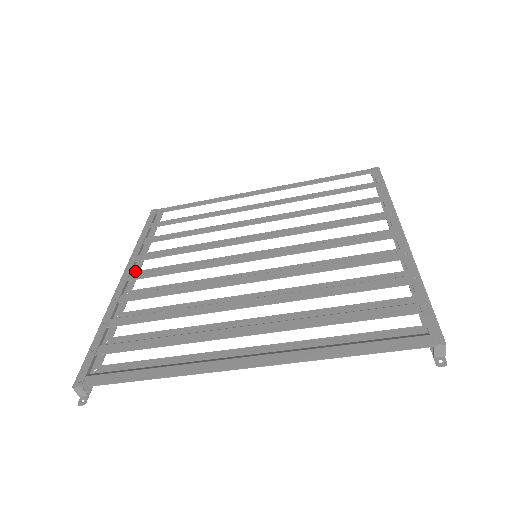
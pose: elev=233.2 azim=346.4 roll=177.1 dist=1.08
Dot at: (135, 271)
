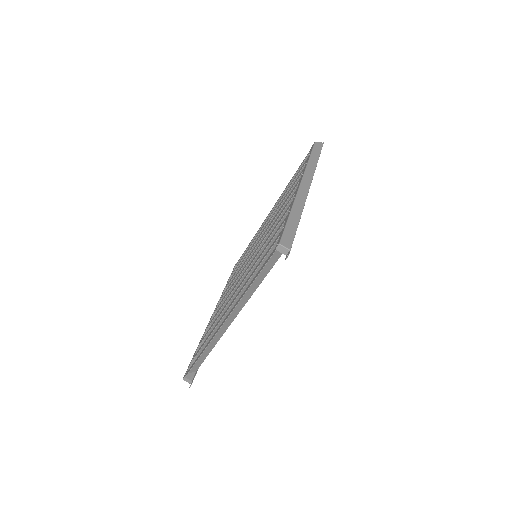
Dot at: occluded
